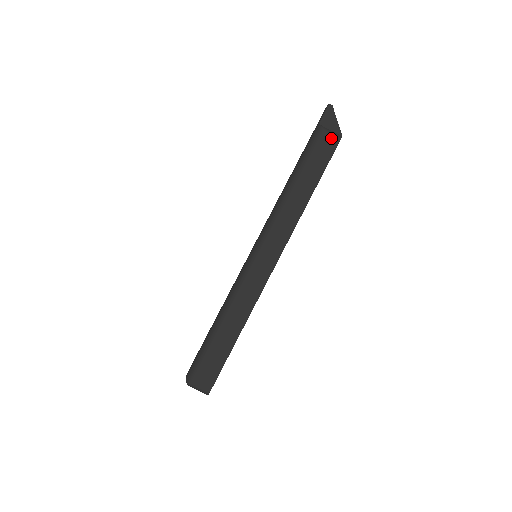
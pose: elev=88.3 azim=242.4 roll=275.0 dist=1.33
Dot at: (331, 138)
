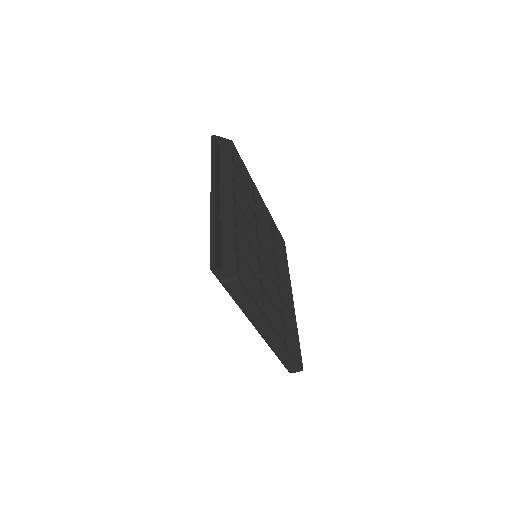
Dot at: (234, 284)
